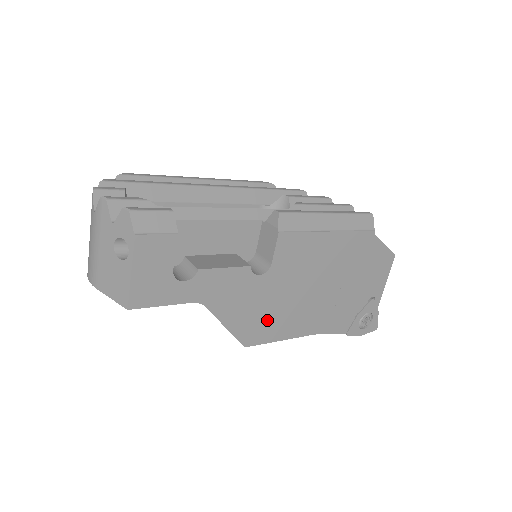
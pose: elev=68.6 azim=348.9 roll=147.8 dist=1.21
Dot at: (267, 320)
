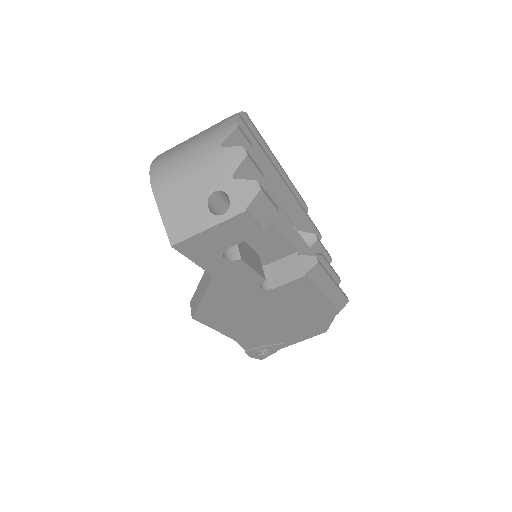
Dot at: (225, 313)
